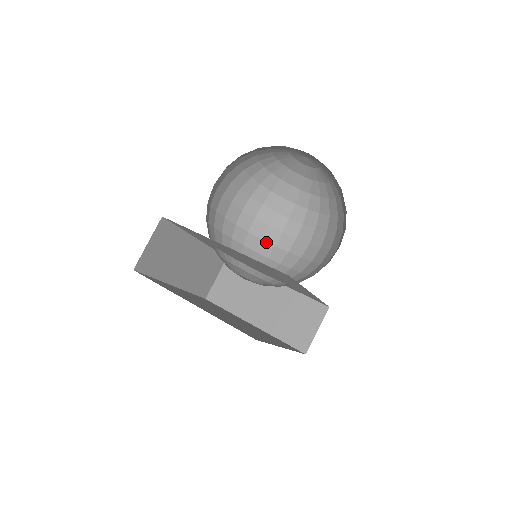
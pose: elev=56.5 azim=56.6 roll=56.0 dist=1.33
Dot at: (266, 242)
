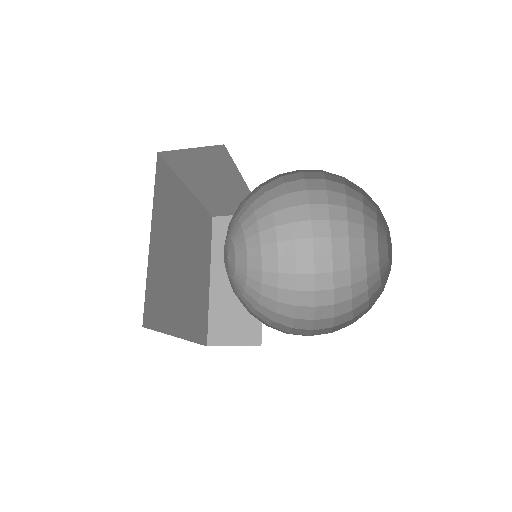
Dot at: (294, 245)
